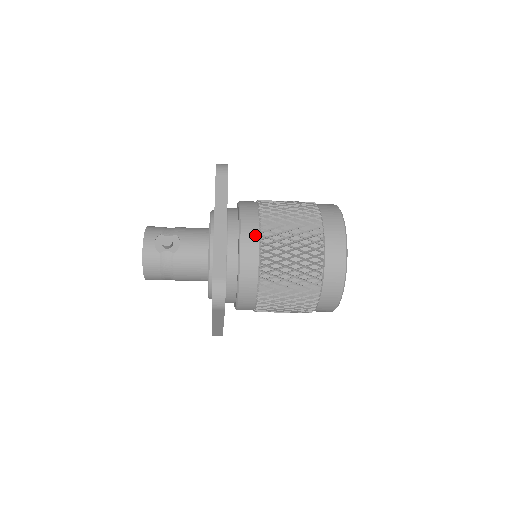
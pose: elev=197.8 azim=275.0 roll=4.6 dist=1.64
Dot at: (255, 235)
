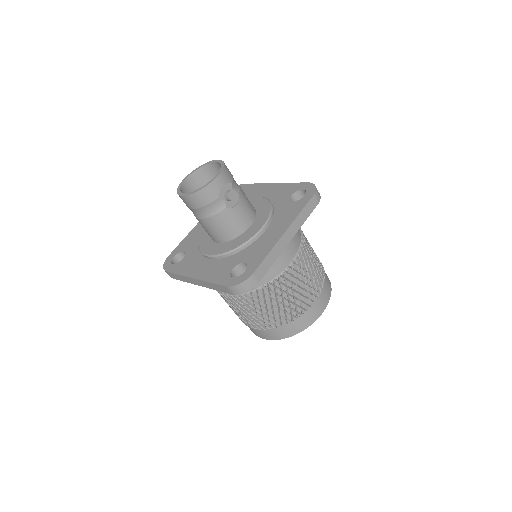
Dot at: (289, 260)
